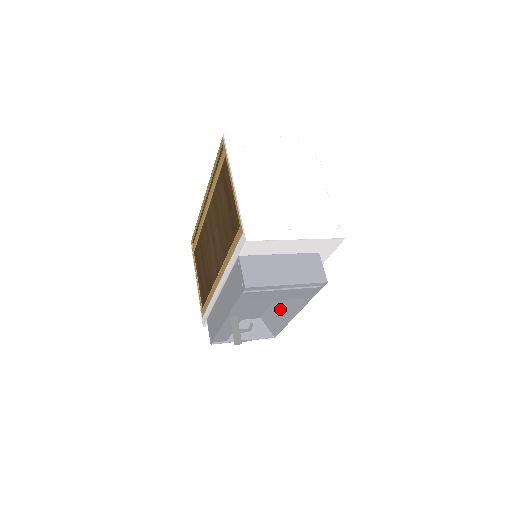
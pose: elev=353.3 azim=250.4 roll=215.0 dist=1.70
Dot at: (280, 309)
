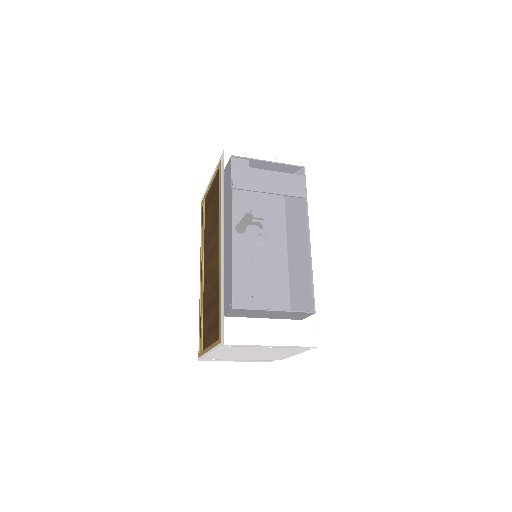
Dot at: (296, 260)
